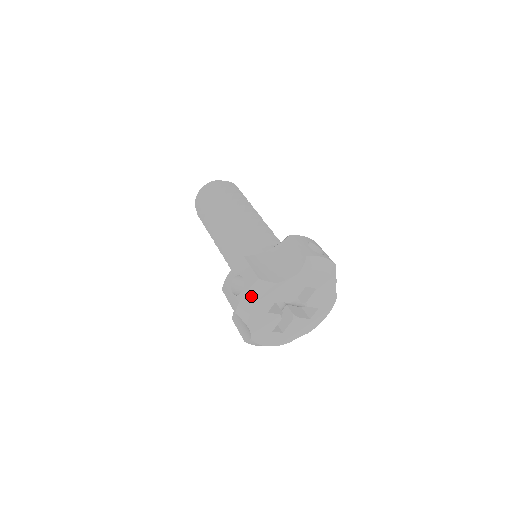
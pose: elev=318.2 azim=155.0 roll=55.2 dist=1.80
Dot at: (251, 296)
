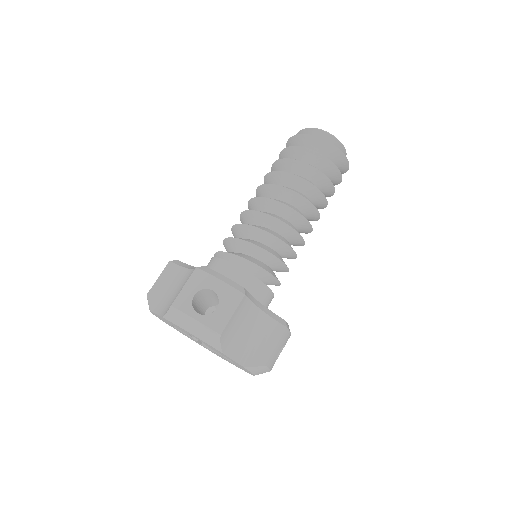
Dot at: occluded
